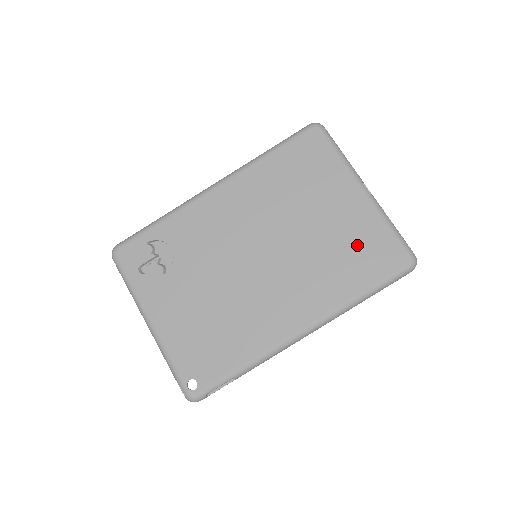
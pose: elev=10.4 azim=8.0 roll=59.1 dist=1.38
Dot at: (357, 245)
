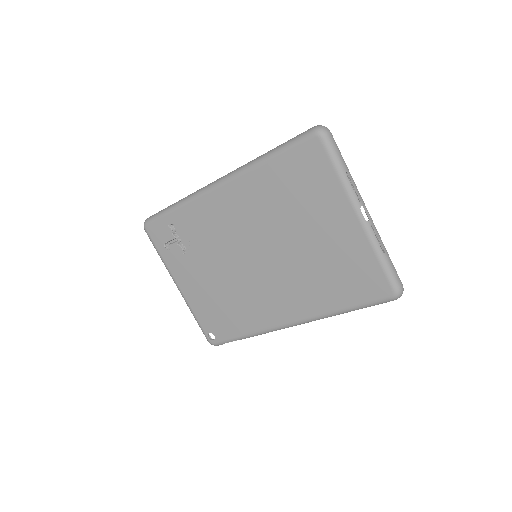
Dot at: (345, 269)
